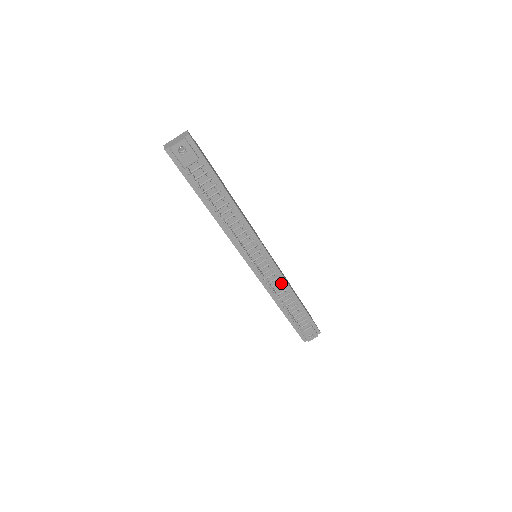
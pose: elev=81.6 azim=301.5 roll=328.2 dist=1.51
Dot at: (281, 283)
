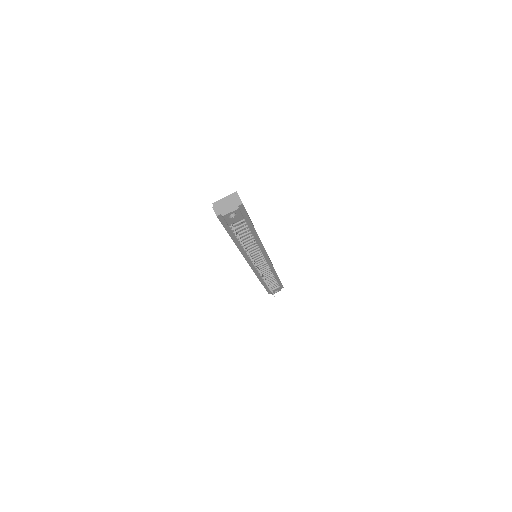
Dot at: (269, 270)
